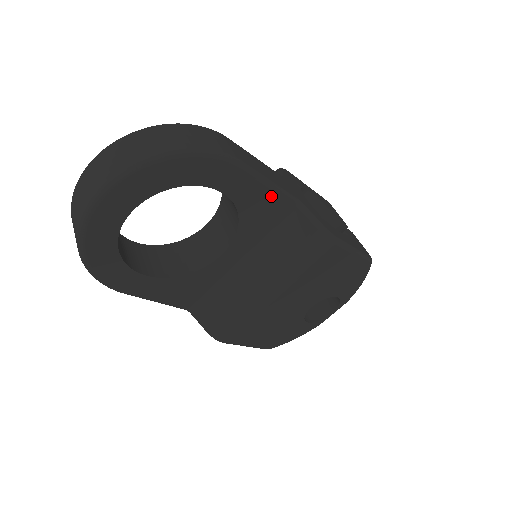
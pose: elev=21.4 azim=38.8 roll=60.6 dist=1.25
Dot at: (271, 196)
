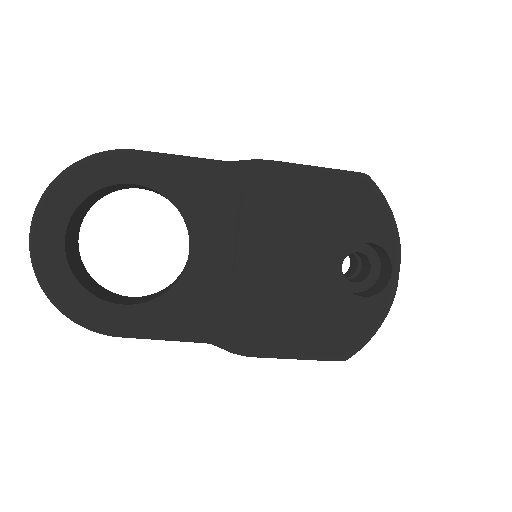
Dot at: (188, 168)
